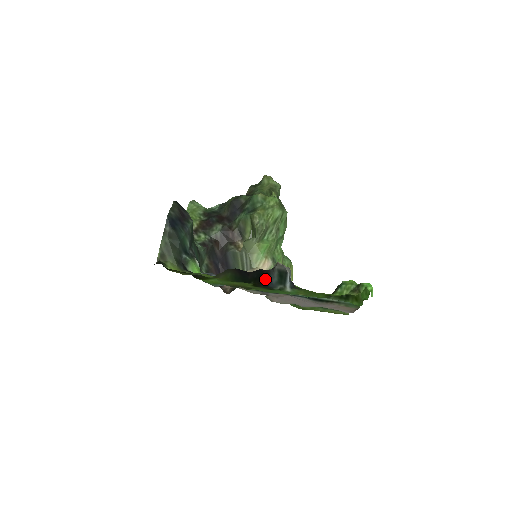
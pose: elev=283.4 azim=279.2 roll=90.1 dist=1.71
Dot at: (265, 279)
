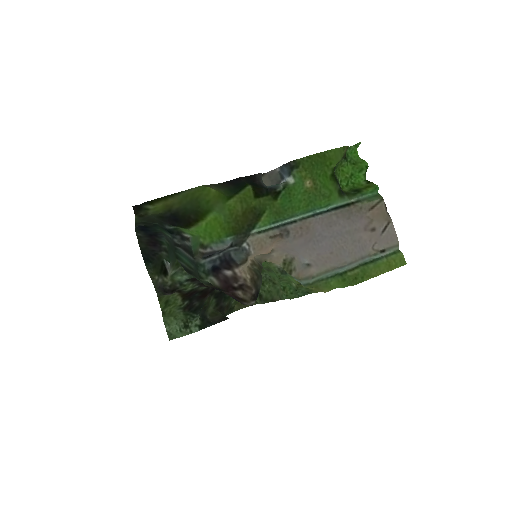
Dot at: (262, 187)
